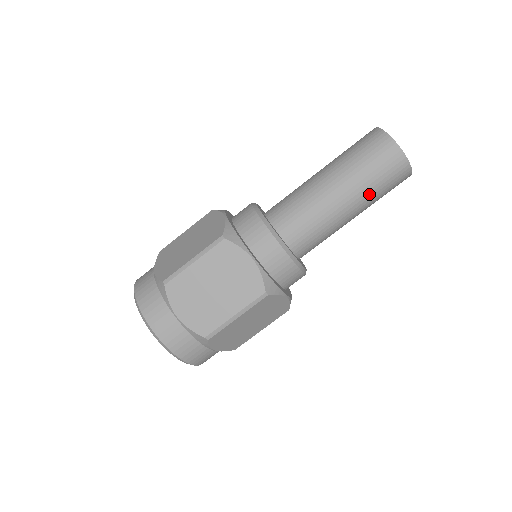
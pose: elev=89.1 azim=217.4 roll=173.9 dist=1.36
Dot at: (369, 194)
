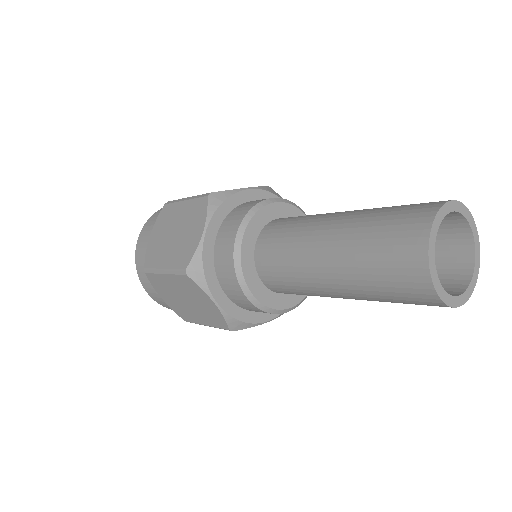
Dot at: occluded
